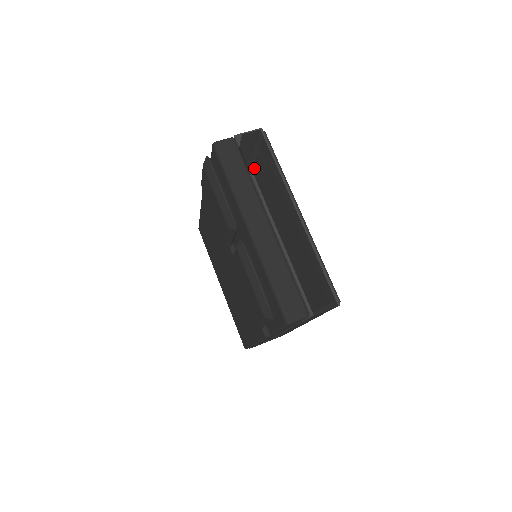
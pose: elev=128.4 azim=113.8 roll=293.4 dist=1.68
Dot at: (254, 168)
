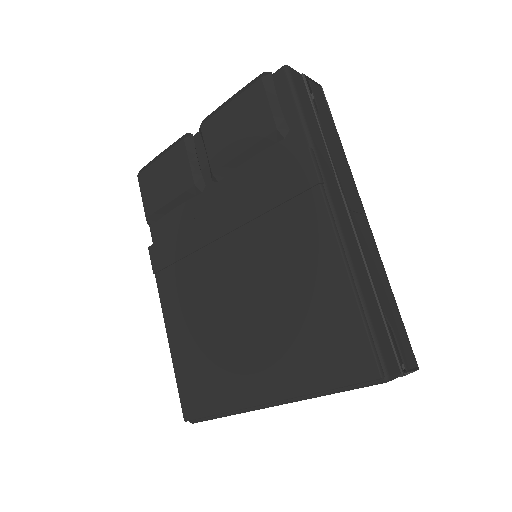
Dot at: occluded
